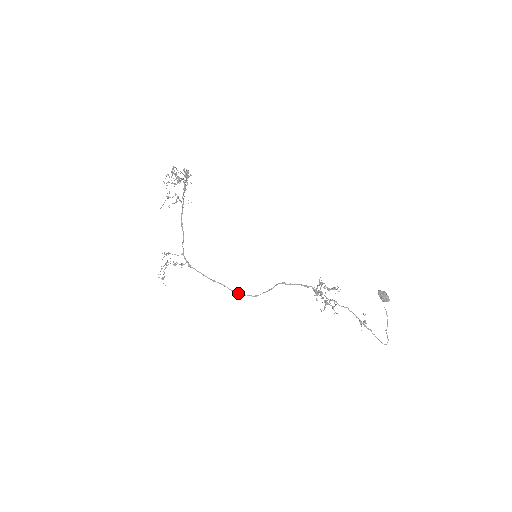
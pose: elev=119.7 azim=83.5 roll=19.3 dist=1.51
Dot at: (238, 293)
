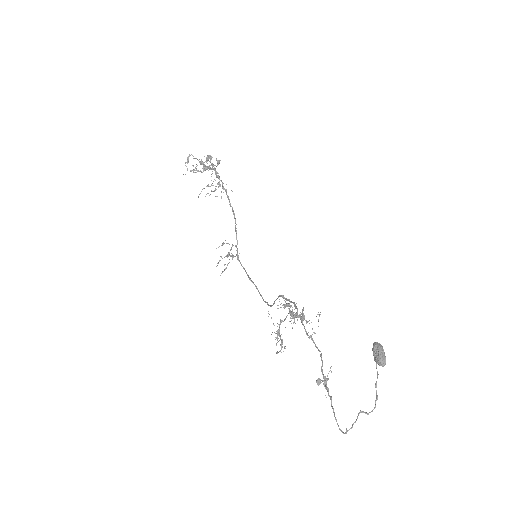
Dot at: (262, 298)
